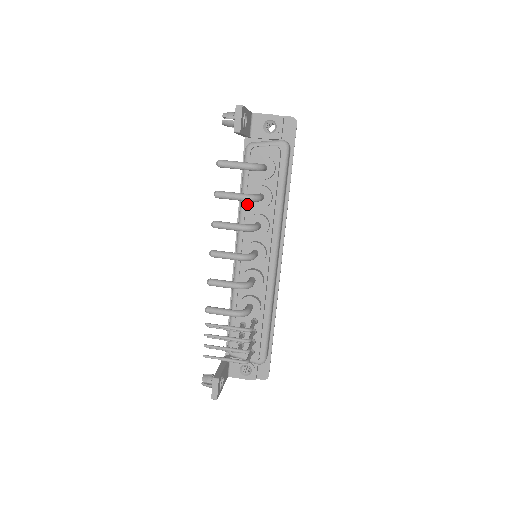
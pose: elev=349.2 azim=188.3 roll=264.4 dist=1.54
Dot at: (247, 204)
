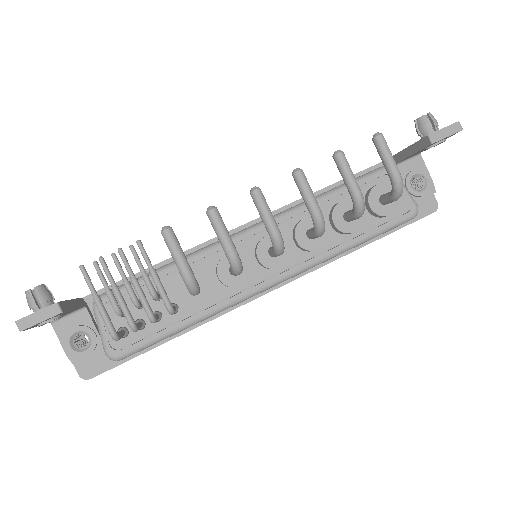
Dot at: (326, 205)
